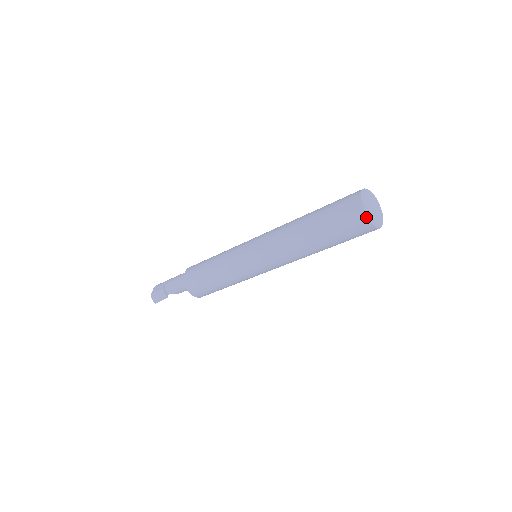
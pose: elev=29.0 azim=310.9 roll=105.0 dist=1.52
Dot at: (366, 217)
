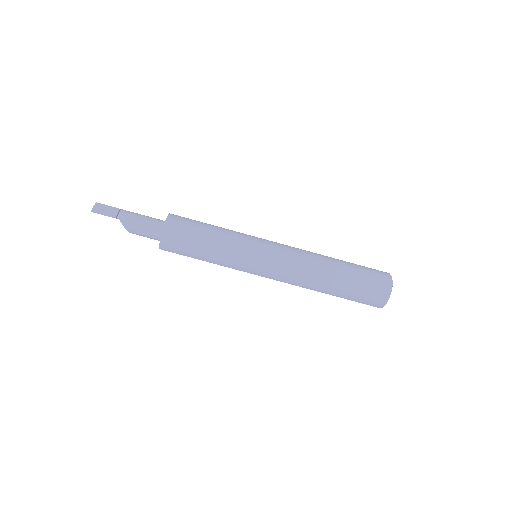
Dot at: (390, 285)
